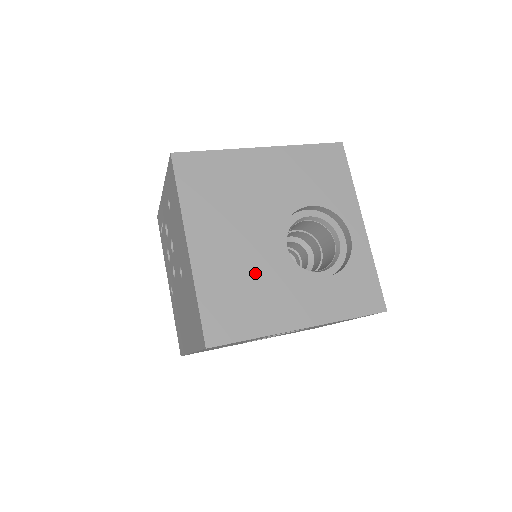
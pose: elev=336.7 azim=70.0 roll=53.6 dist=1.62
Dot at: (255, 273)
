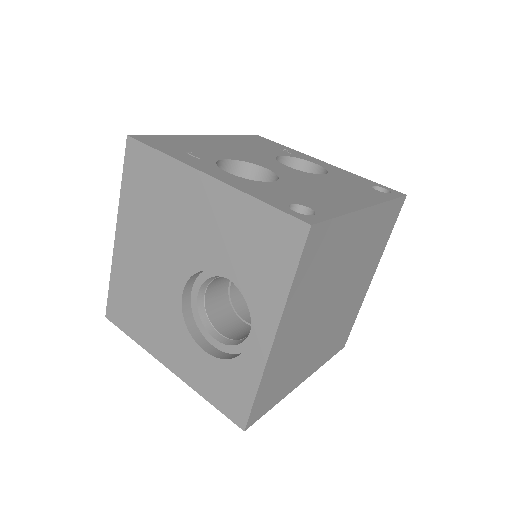
Dot at: (151, 296)
